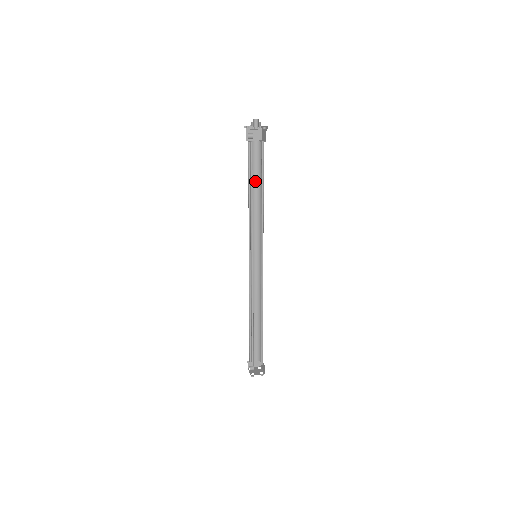
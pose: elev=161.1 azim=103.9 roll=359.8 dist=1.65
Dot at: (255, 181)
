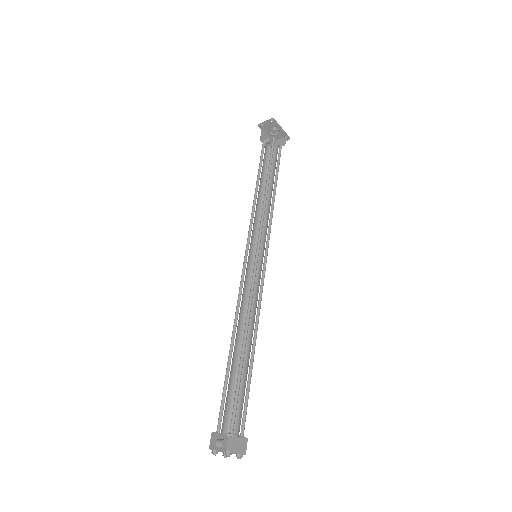
Dot at: (272, 181)
